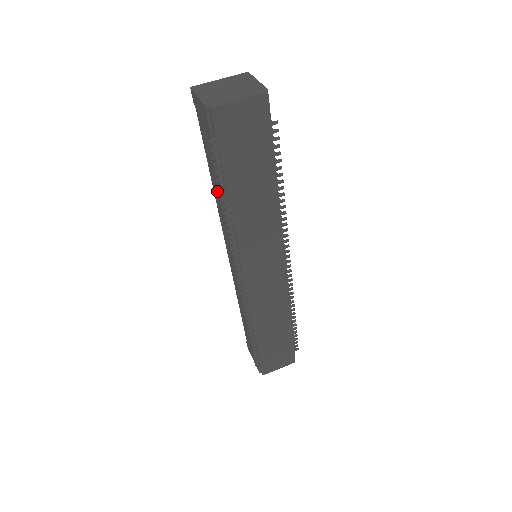
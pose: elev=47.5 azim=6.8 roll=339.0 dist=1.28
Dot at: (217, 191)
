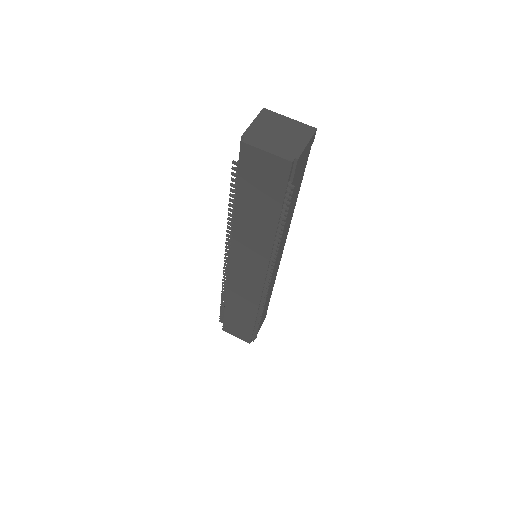
Dot at: occluded
